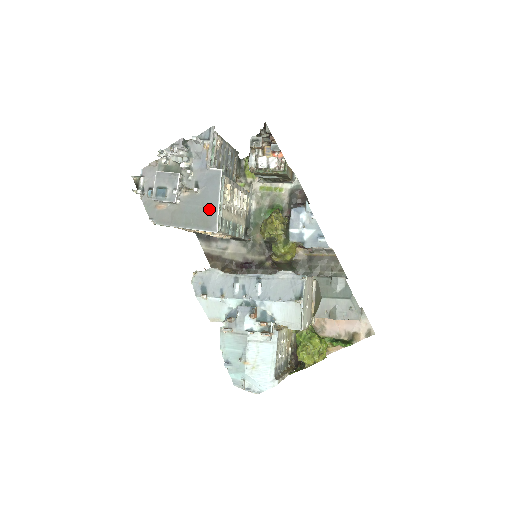
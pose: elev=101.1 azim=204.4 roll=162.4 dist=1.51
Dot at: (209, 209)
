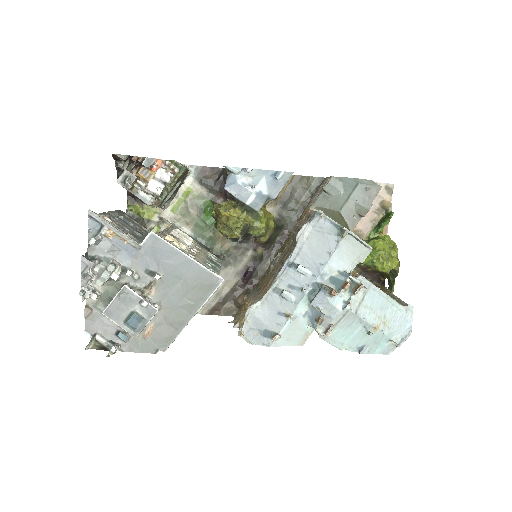
Dot at: (190, 274)
